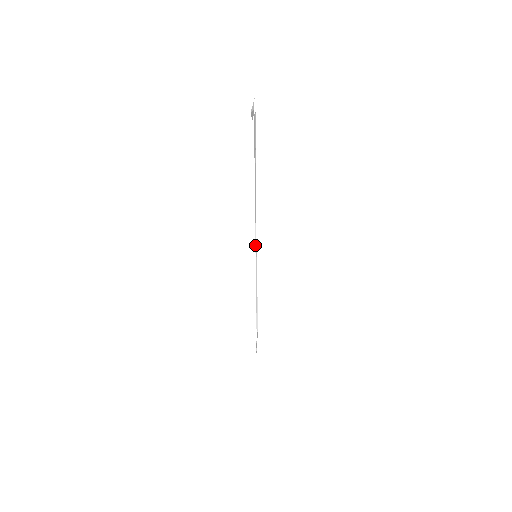
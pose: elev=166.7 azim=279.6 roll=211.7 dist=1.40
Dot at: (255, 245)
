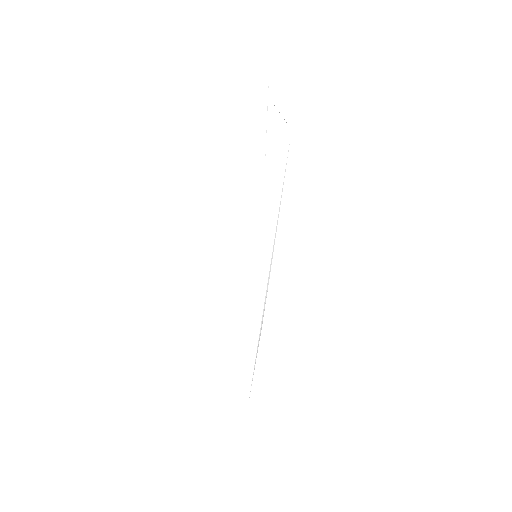
Dot at: occluded
